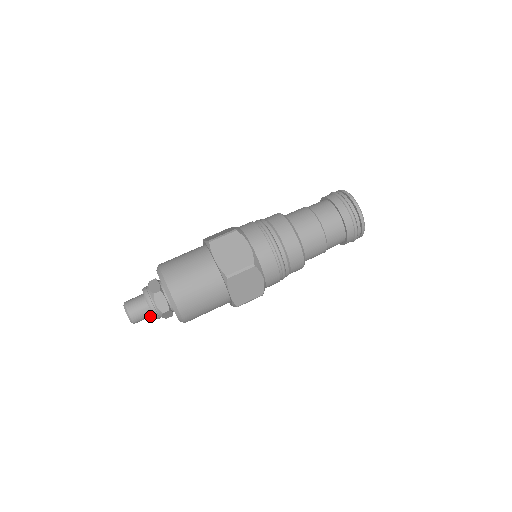
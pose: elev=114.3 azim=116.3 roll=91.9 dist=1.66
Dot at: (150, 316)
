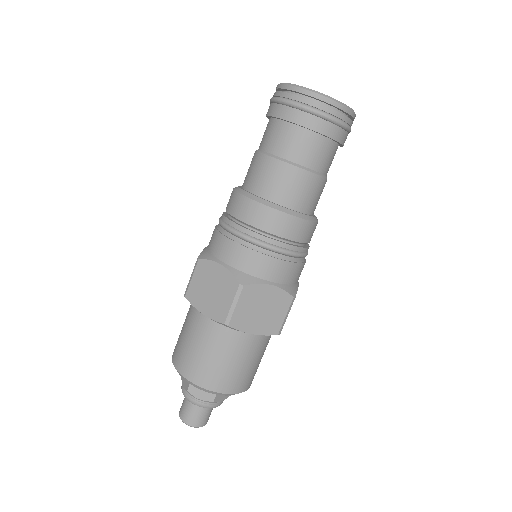
Dot at: occluded
